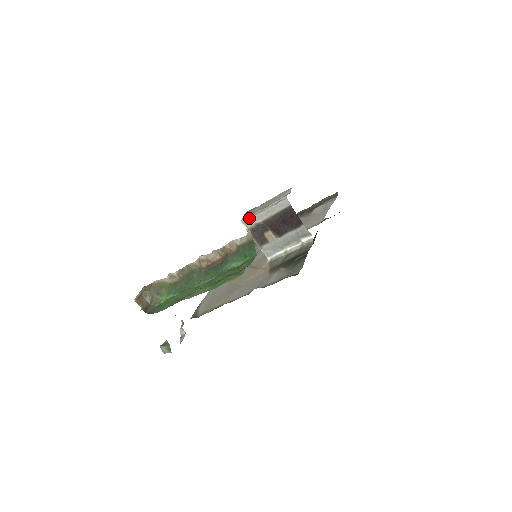
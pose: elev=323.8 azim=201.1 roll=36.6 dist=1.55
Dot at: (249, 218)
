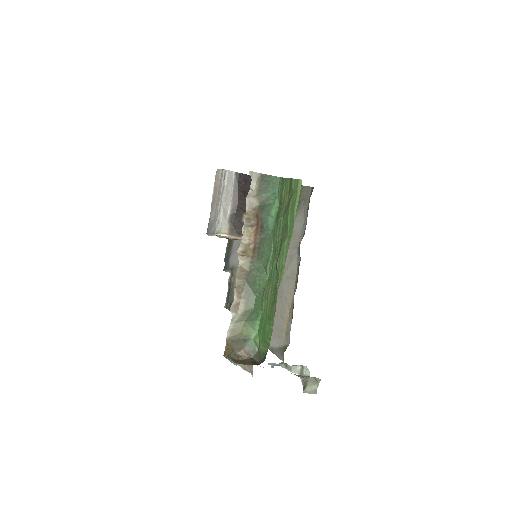
Dot at: (218, 224)
